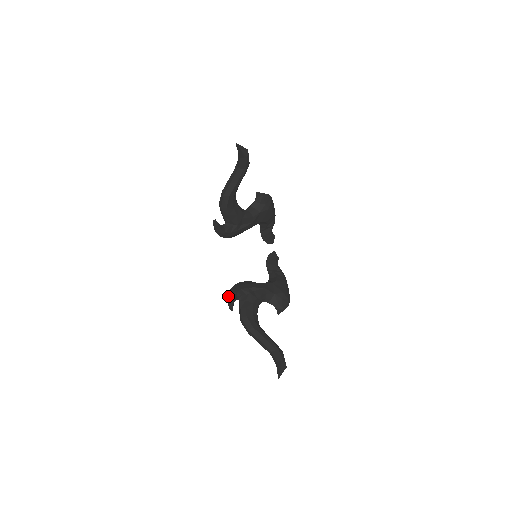
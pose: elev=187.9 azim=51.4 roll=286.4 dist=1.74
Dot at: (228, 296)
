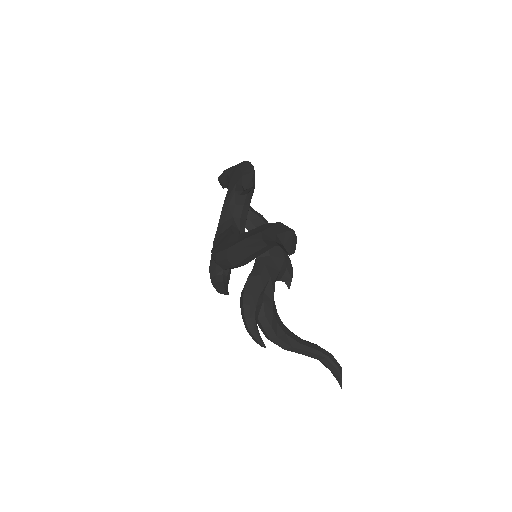
Dot at: (249, 331)
